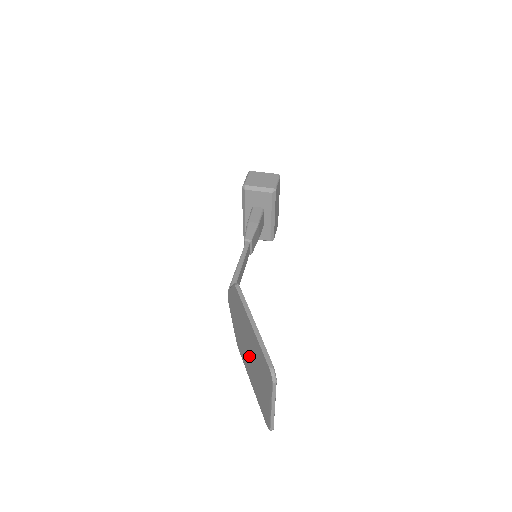
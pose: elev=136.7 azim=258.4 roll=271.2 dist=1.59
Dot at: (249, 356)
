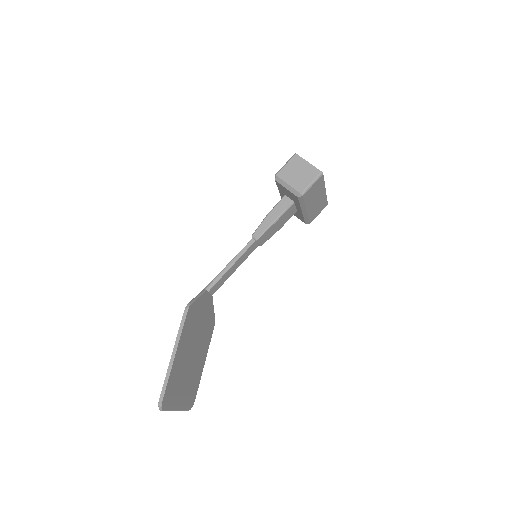
Dot at: occluded
